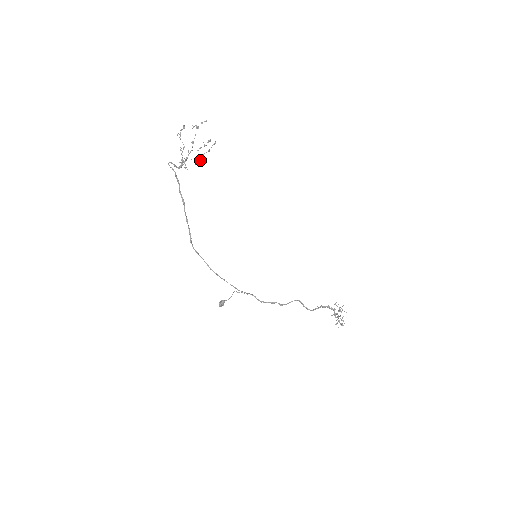
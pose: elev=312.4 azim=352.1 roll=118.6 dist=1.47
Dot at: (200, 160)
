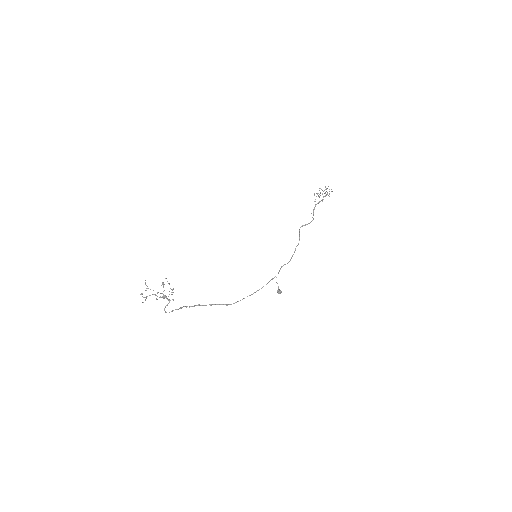
Dot at: occluded
